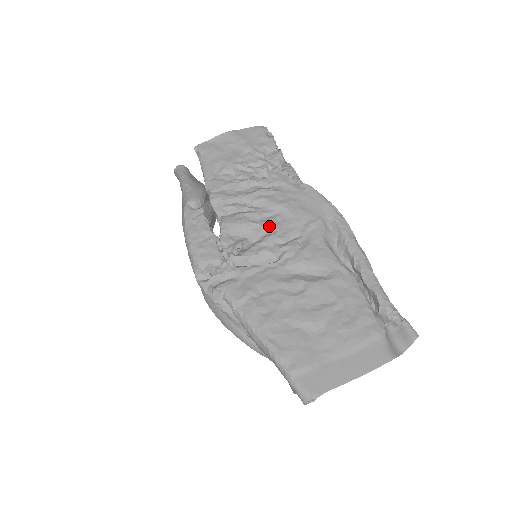
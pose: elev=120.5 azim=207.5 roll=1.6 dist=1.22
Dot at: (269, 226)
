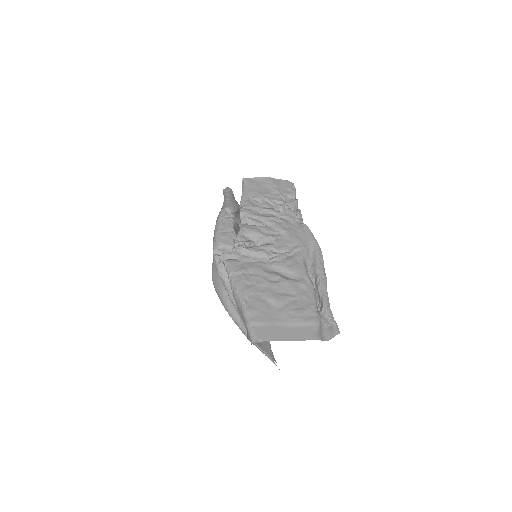
Dot at: (271, 239)
